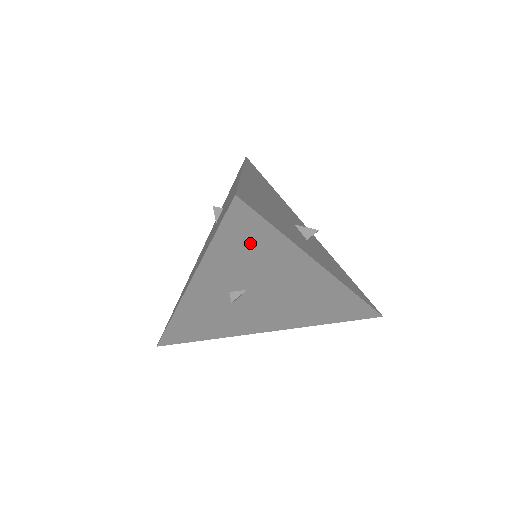
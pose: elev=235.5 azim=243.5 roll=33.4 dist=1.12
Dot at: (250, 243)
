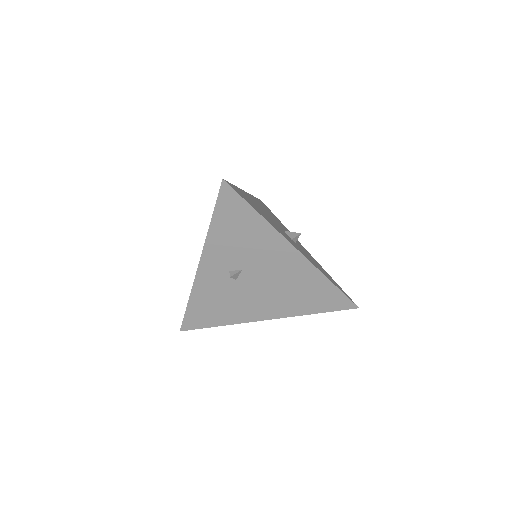
Dot at: (238, 222)
